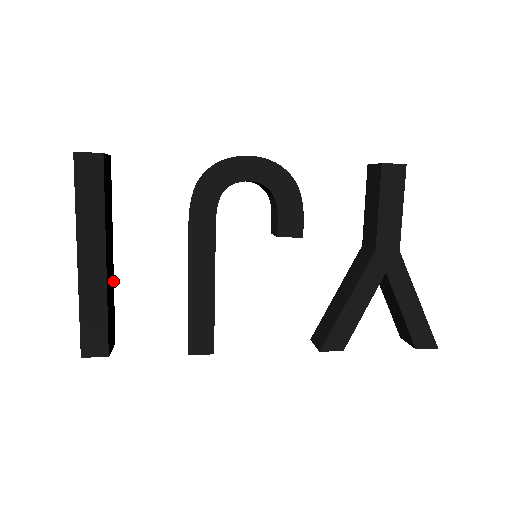
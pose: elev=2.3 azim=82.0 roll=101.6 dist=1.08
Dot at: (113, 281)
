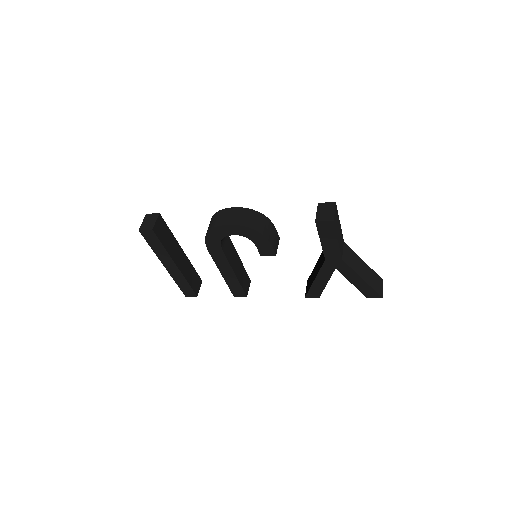
Dot at: (189, 261)
